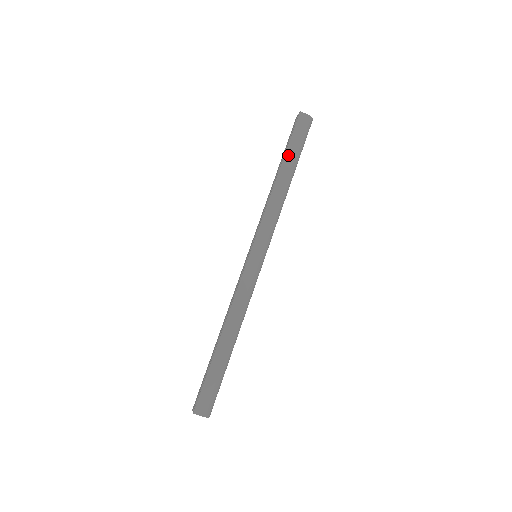
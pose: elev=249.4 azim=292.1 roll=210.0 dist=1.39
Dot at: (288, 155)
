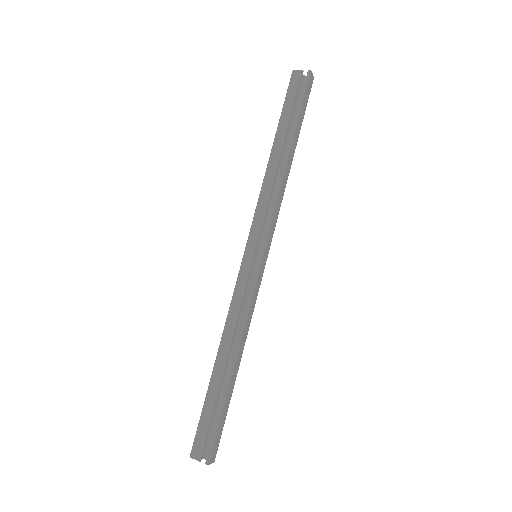
Dot at: (298, 129)
